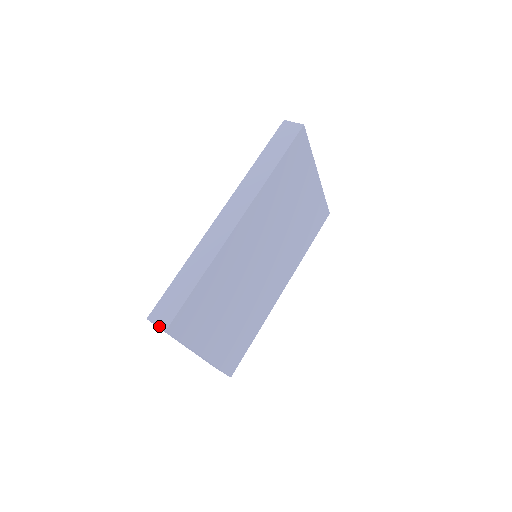
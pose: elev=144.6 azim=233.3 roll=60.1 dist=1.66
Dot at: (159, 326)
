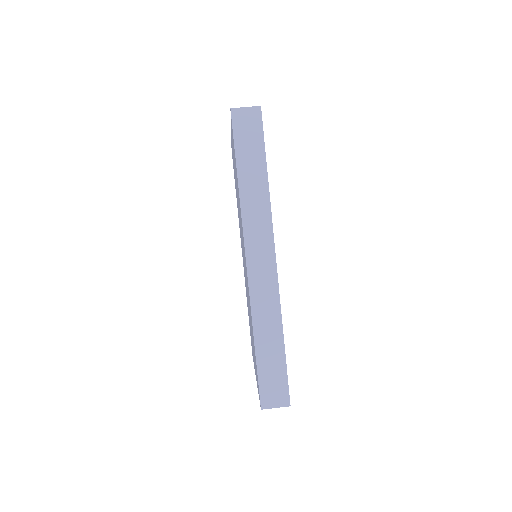
Dot at: occluded
